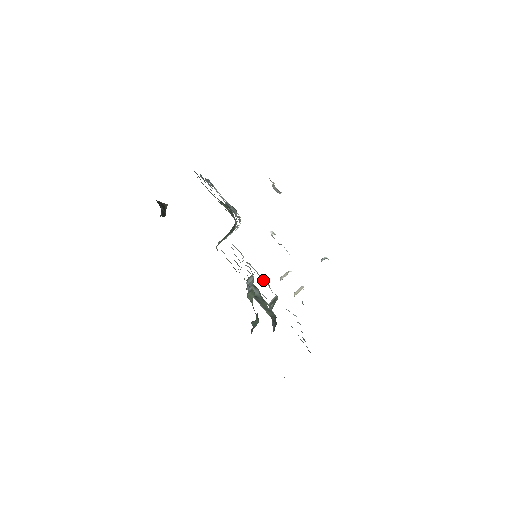
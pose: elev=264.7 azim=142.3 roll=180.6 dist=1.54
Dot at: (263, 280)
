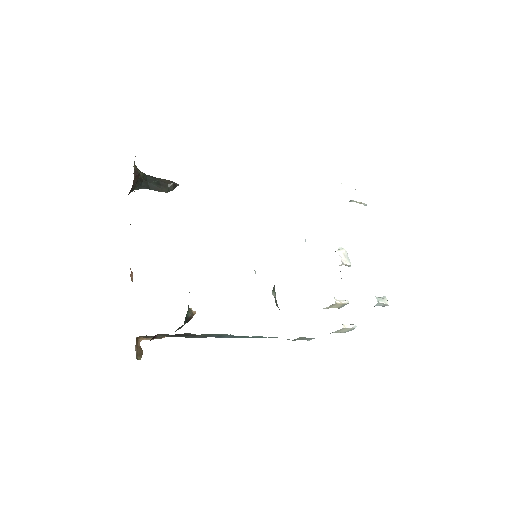
Dot at: occluded
